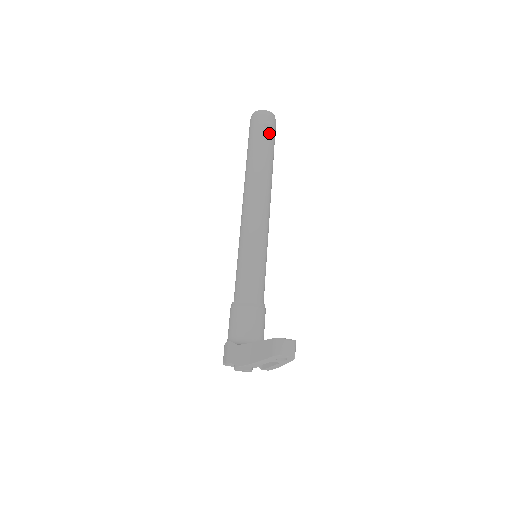
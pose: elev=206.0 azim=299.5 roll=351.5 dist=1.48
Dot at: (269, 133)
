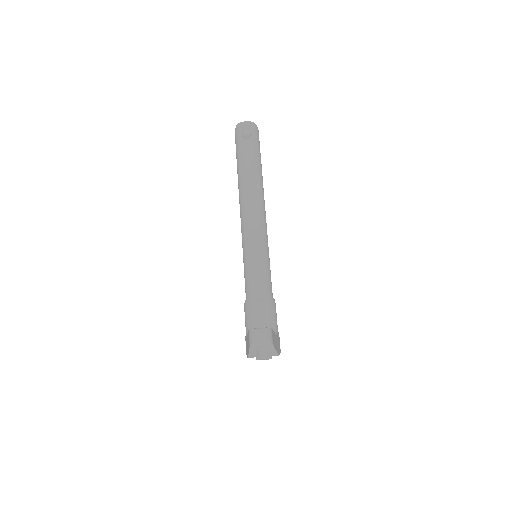
Dot at: (248, 141)
